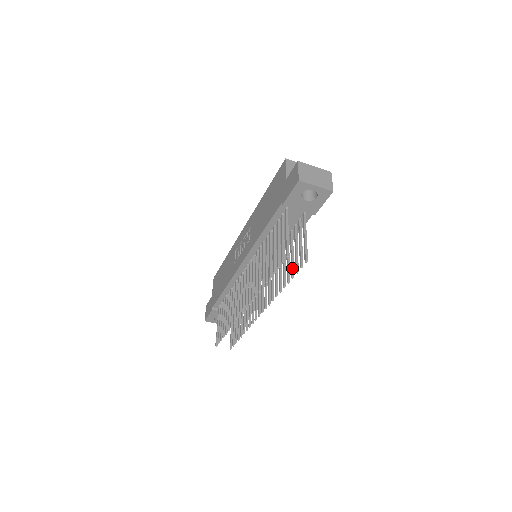
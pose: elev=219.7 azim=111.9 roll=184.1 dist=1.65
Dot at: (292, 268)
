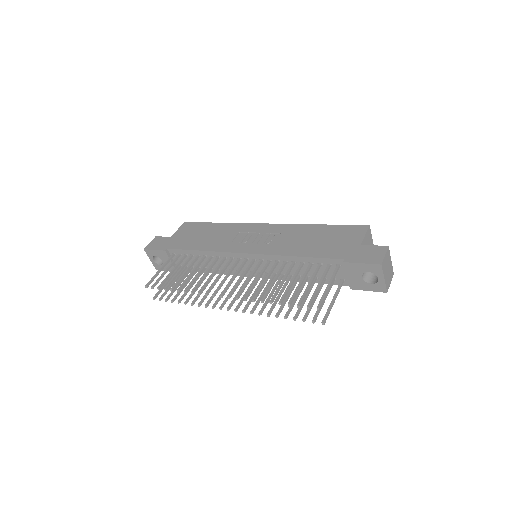
Dot at: (299, 311)
